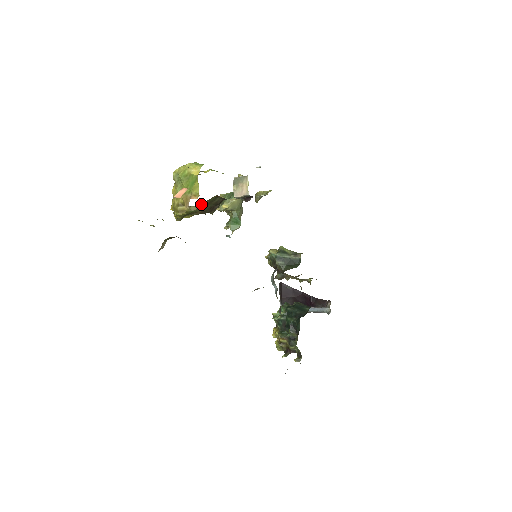
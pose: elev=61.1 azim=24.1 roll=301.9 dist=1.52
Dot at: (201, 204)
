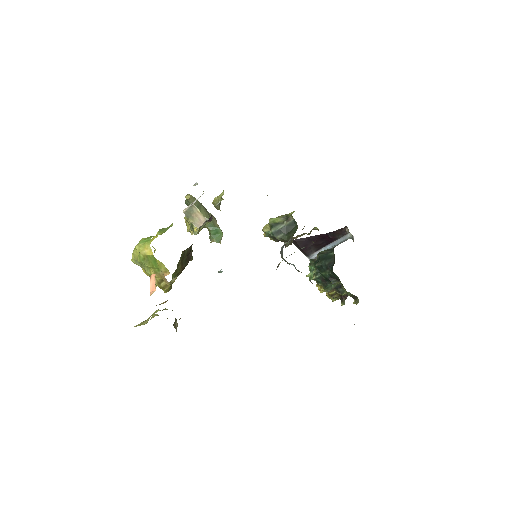
Dot at: occluded
